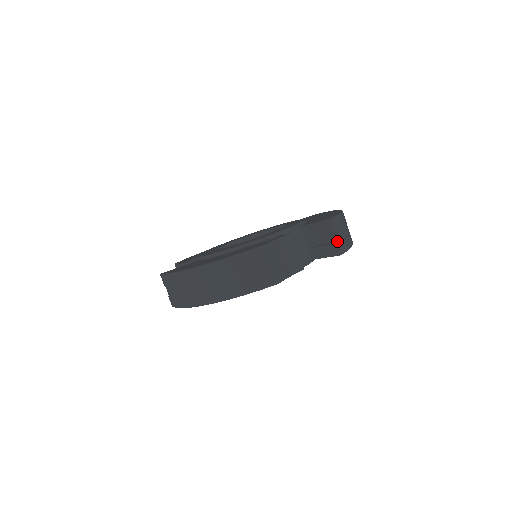
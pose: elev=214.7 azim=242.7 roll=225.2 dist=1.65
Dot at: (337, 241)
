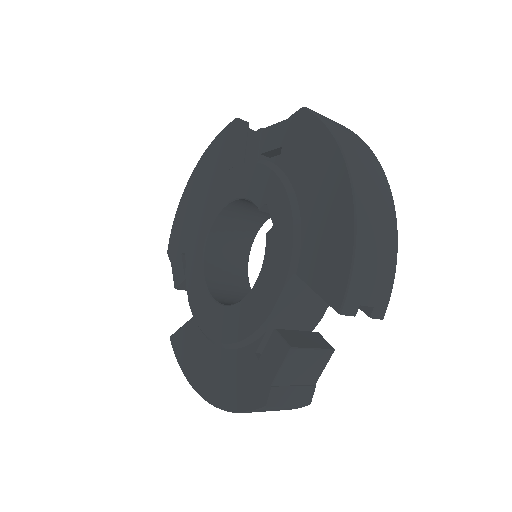
Dot at: occluded
